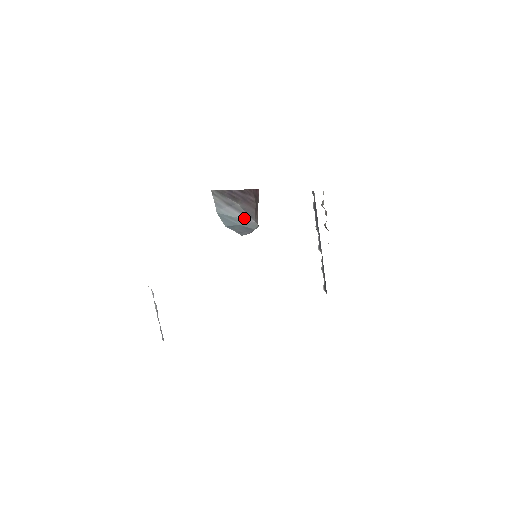
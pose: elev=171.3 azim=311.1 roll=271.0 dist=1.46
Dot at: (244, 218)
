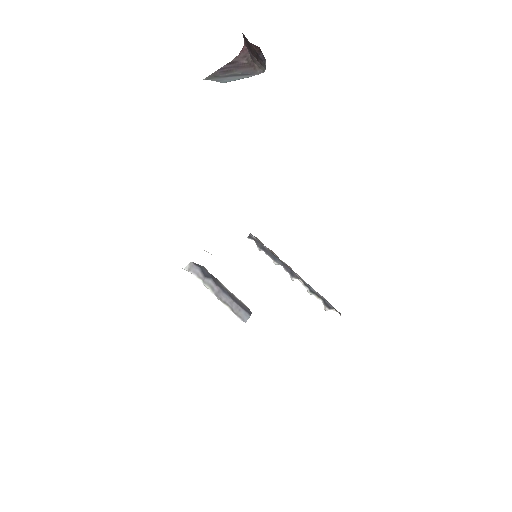
Dot at: (248, 76)
